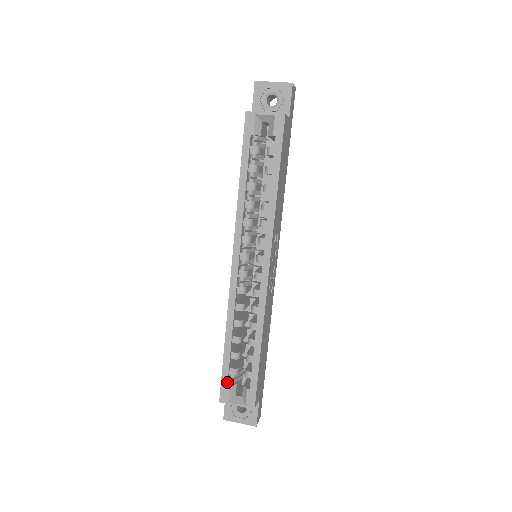
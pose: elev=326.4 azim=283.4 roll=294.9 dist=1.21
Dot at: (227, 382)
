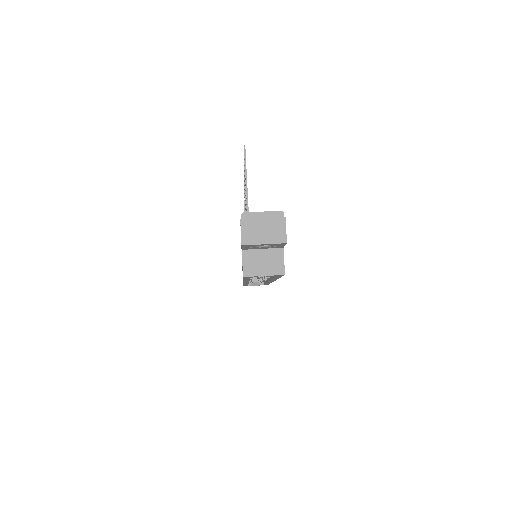
Dot at: occluded
